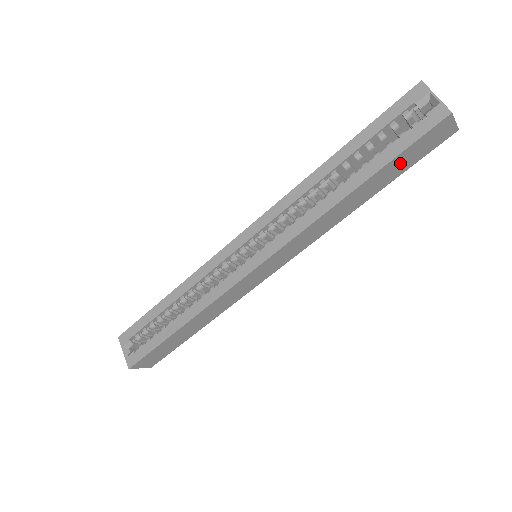
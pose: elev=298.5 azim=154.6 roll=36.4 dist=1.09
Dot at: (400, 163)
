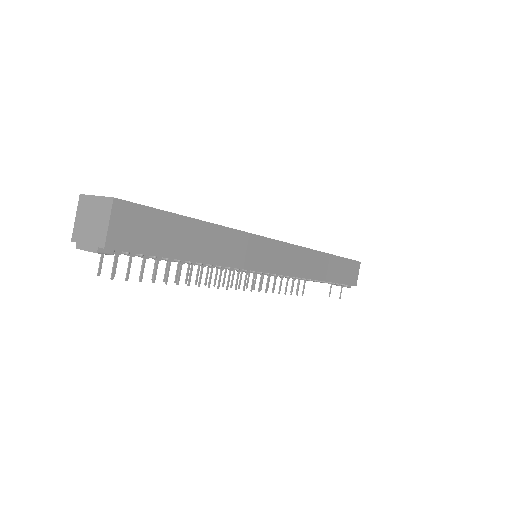
Dot at: (342, 269)
